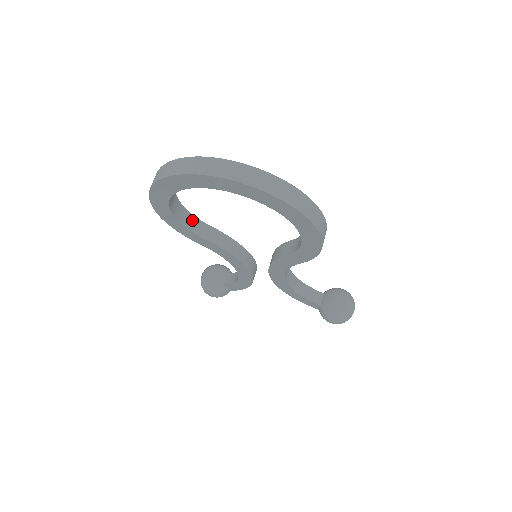
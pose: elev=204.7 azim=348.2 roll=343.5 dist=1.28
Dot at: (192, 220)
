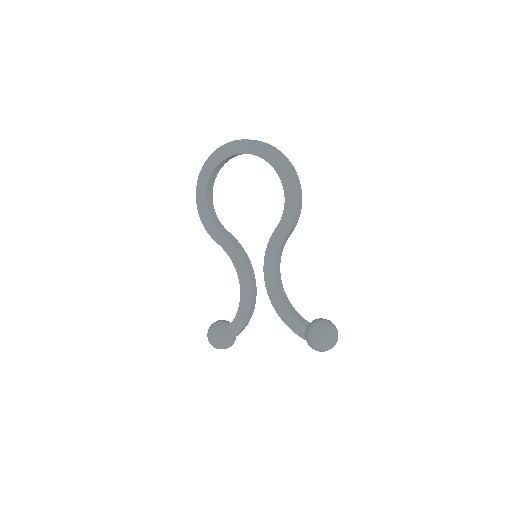
Dot at: (217, 221)
